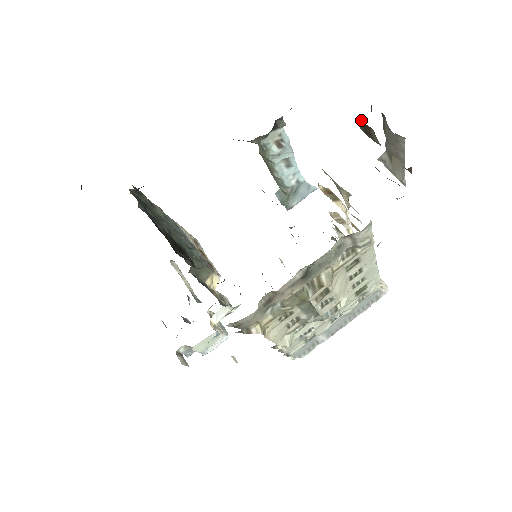
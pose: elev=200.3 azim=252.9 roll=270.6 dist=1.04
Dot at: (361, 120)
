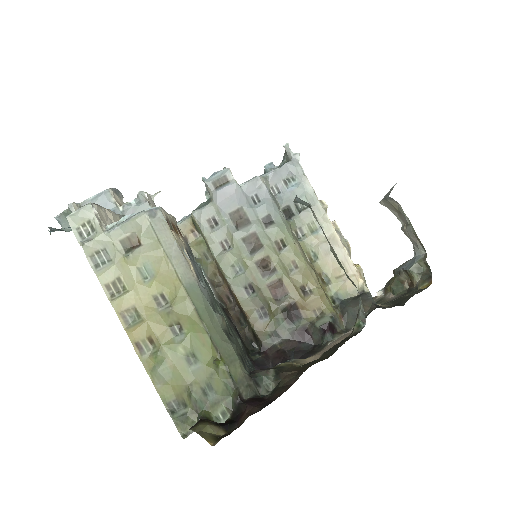
Dot at: (414, 285)
